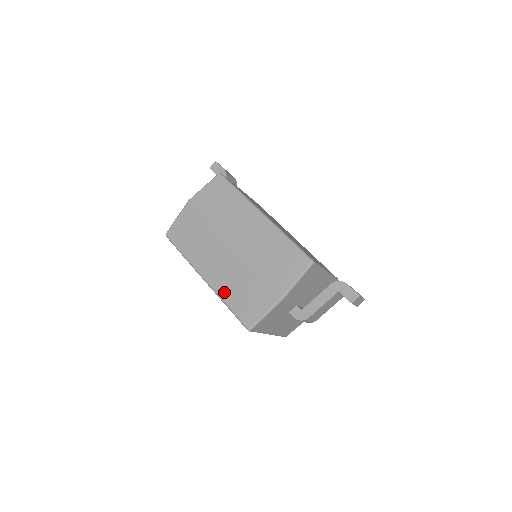
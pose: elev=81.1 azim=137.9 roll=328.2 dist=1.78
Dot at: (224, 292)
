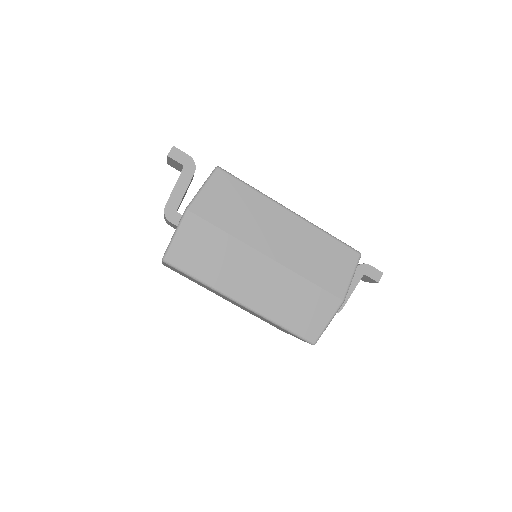
Dot at: (273, 312)
